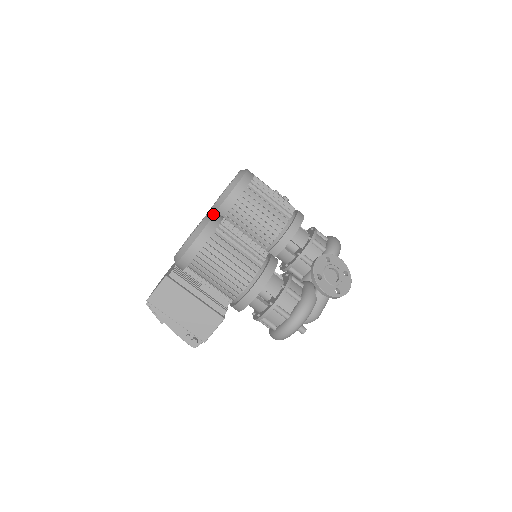
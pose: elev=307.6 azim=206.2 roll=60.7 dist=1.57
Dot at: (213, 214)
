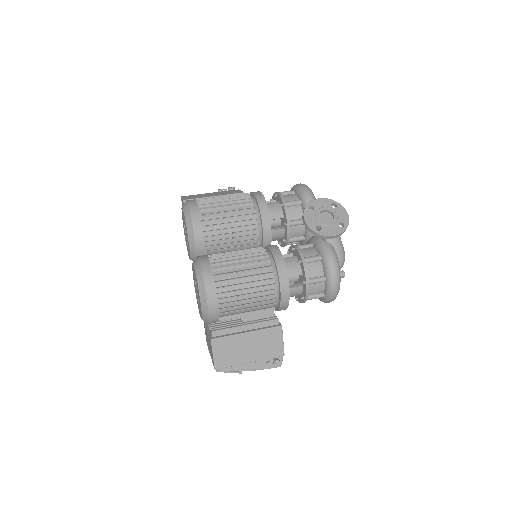
Dot at: (198, 262)
